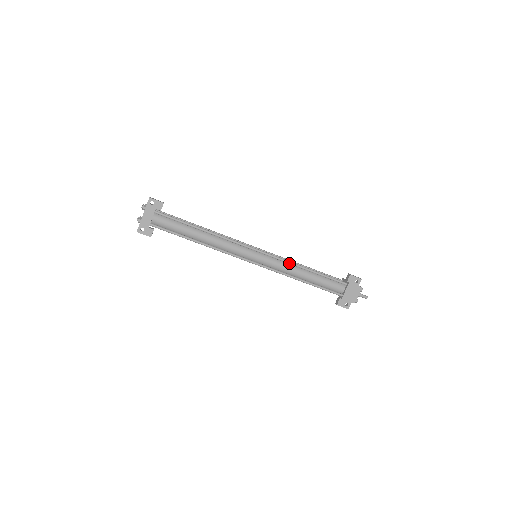
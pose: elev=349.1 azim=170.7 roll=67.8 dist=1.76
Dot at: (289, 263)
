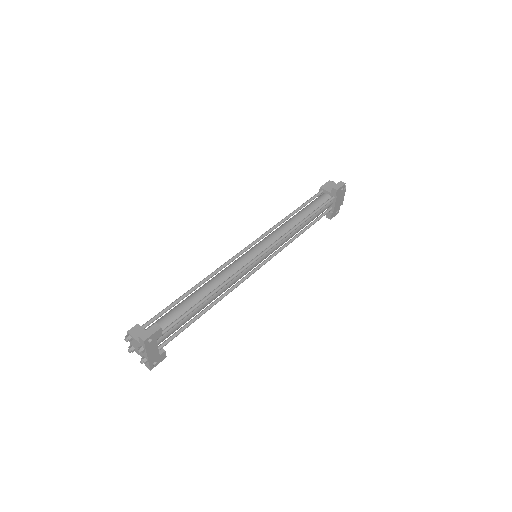
Dot at: (289, 234)
